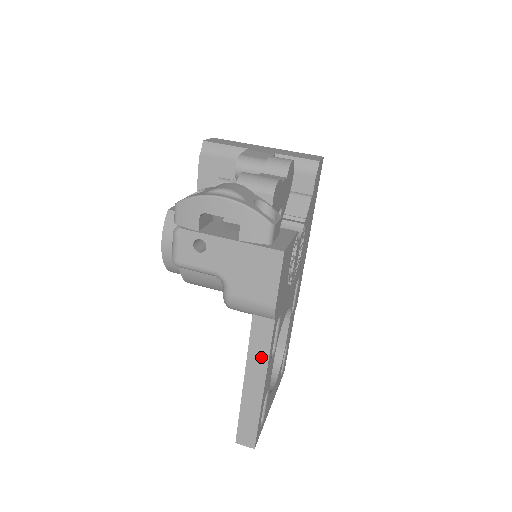
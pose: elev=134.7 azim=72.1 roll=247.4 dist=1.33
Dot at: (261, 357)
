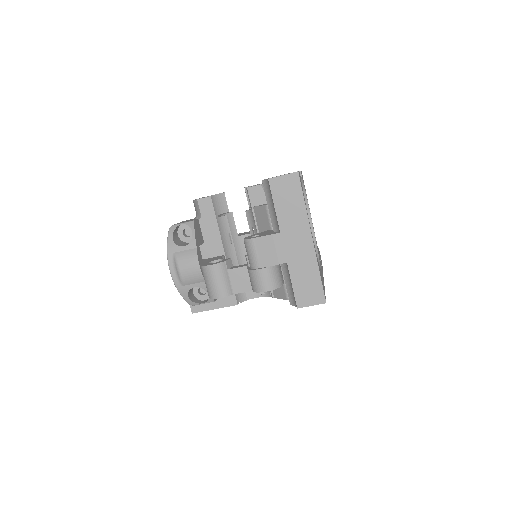
Dot at: occluded
